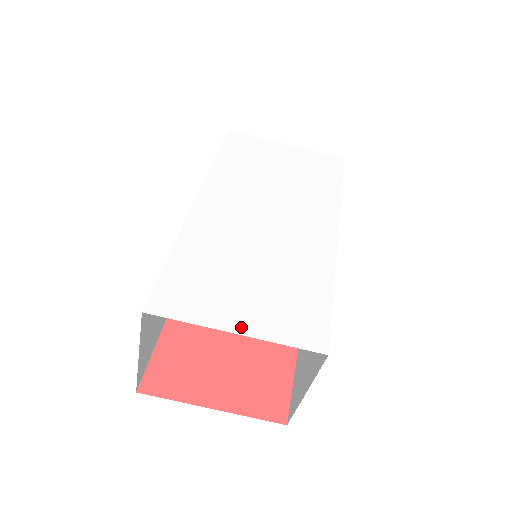
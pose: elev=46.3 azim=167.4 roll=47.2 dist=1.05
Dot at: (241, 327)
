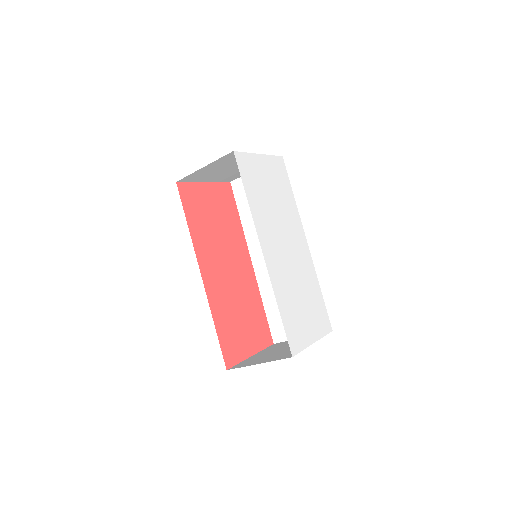
Dot at: (314, 338)
